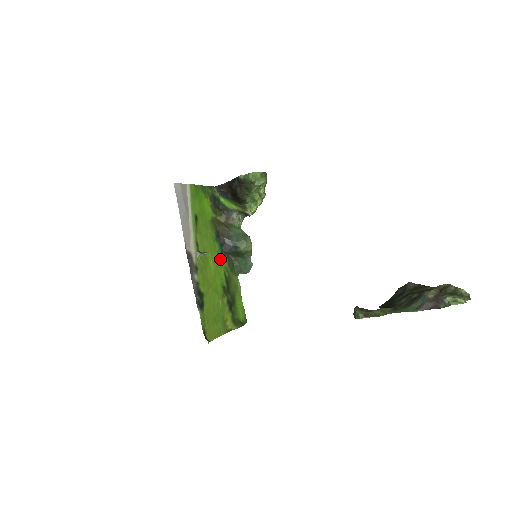
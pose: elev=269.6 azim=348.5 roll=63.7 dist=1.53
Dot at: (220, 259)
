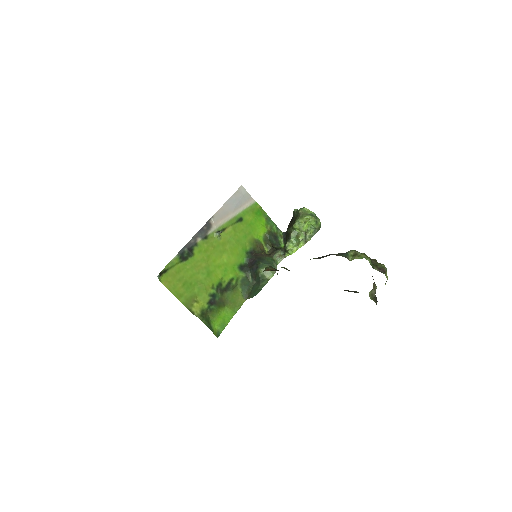
Dot at: (238, 266)
